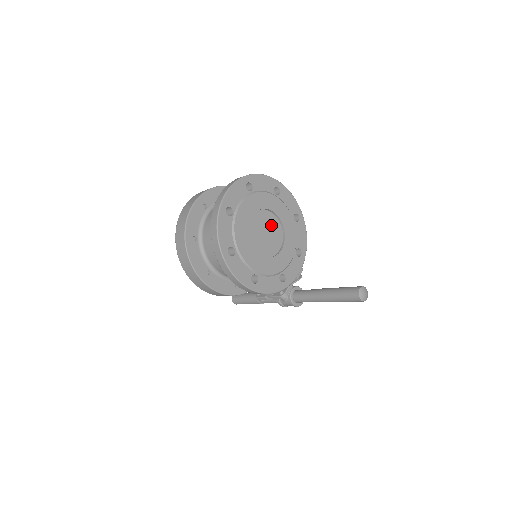
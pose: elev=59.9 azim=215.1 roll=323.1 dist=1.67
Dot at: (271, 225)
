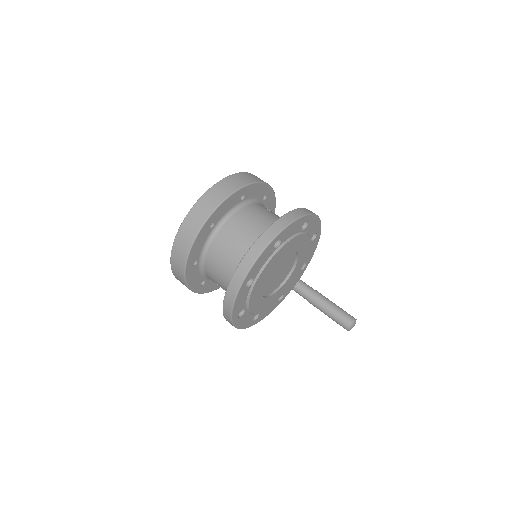
Dot at: (286, 261)
